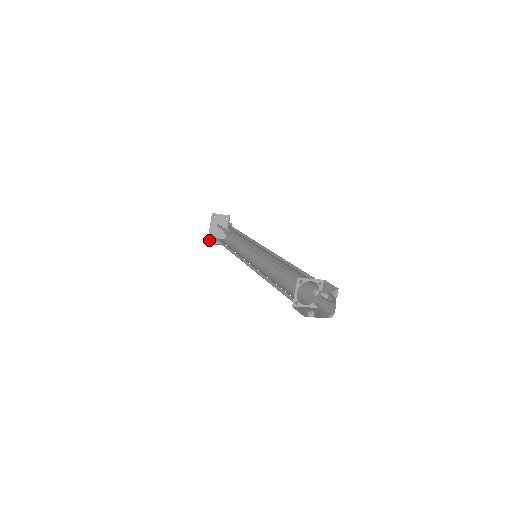
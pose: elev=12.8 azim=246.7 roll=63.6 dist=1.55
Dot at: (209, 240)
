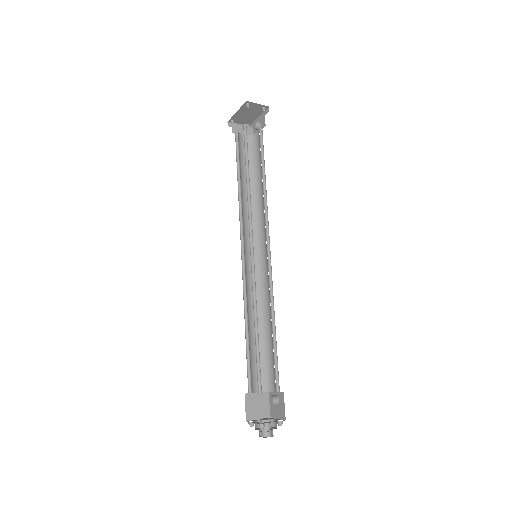
Dot at: (231, 121)
